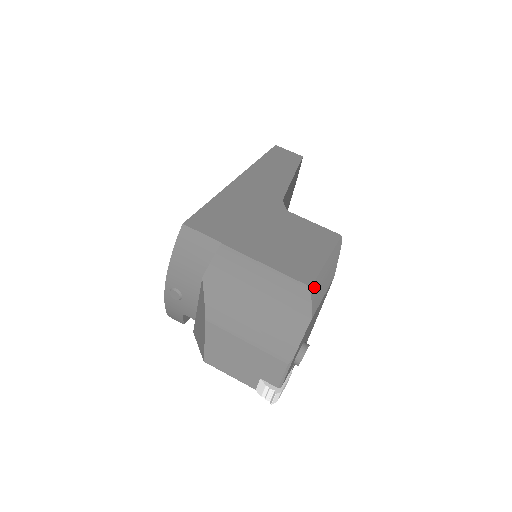
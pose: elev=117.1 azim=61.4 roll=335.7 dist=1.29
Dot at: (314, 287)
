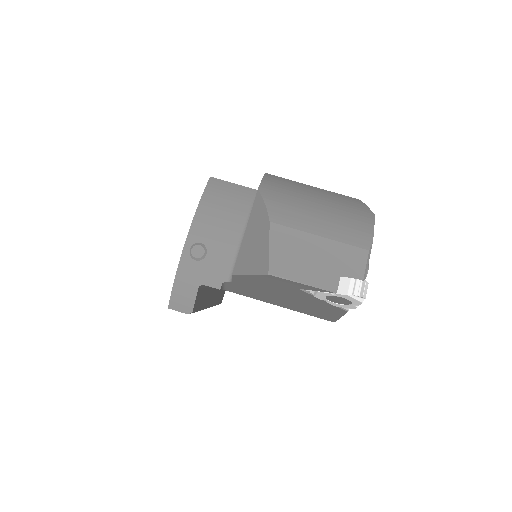
Dot at: occluded
